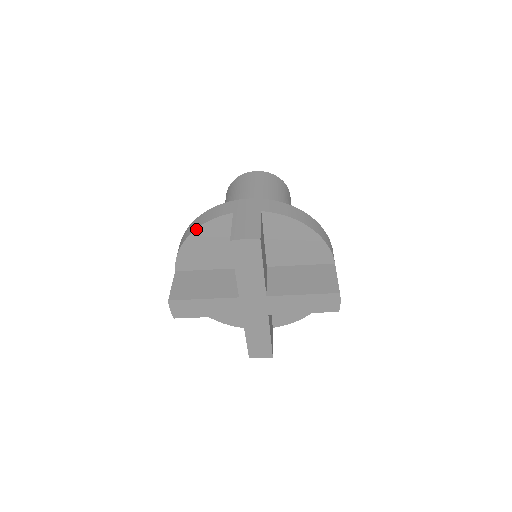
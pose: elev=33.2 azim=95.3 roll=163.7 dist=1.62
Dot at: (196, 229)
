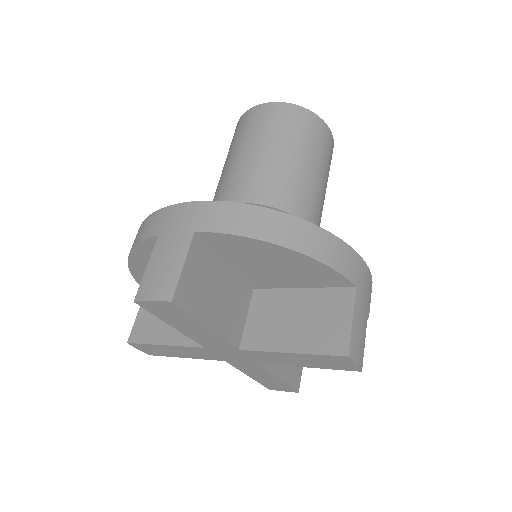
Dot at: (130, 253)
